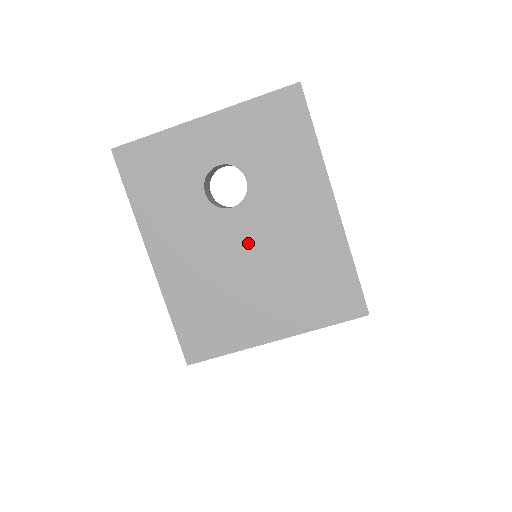
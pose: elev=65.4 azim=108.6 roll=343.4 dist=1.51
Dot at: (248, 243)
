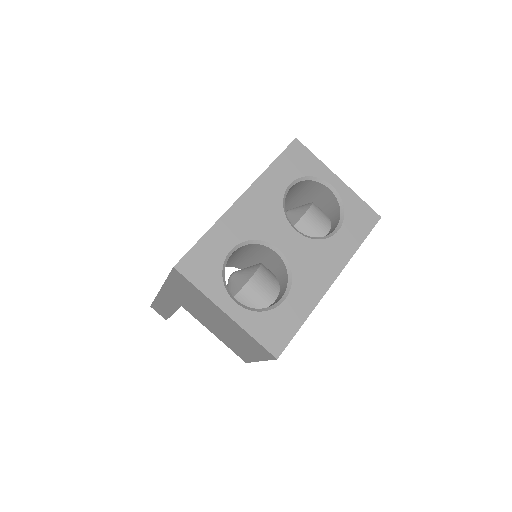
Dot at: occluded
